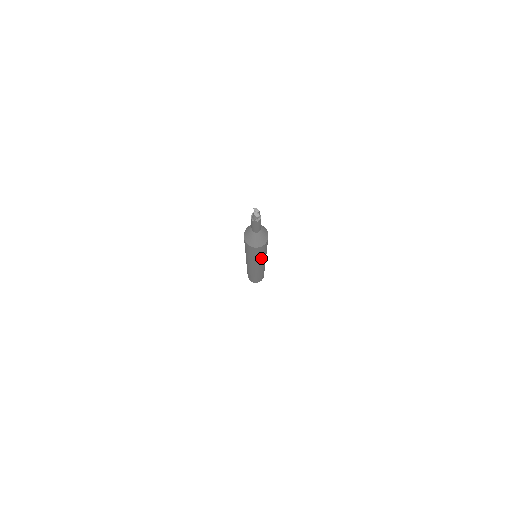
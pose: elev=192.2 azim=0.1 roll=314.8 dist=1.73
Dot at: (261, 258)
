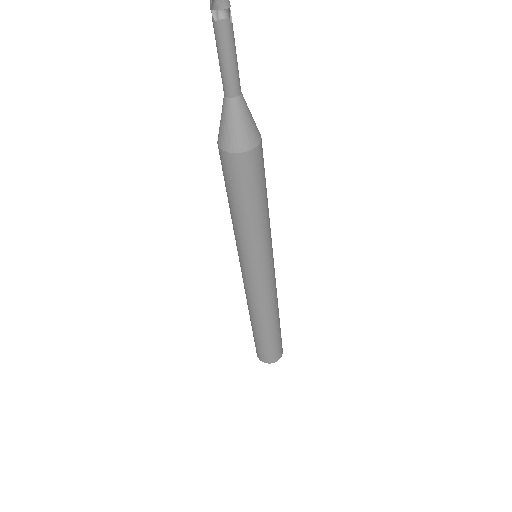
Dot at: (245, 231)
